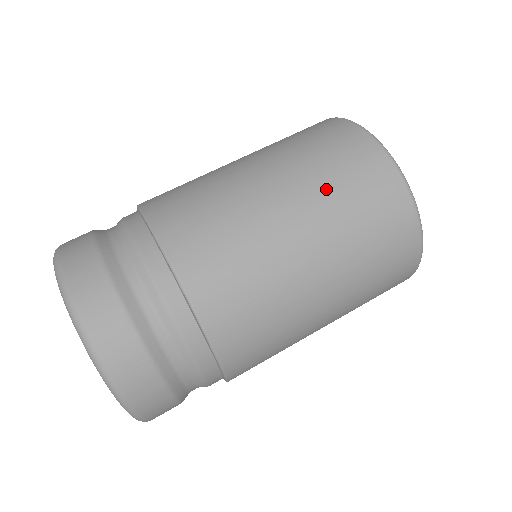
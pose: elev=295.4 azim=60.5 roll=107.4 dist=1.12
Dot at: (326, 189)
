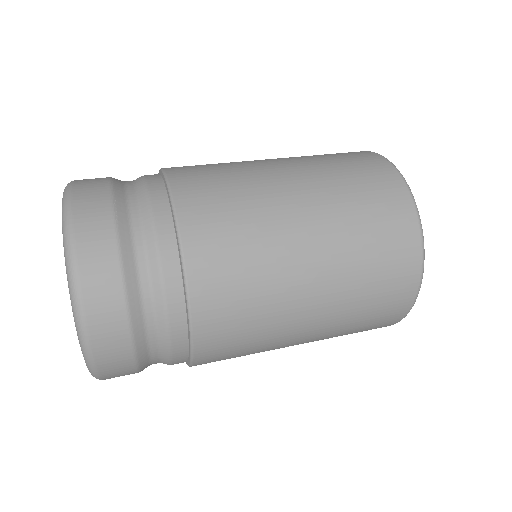
Dot at: occluded
